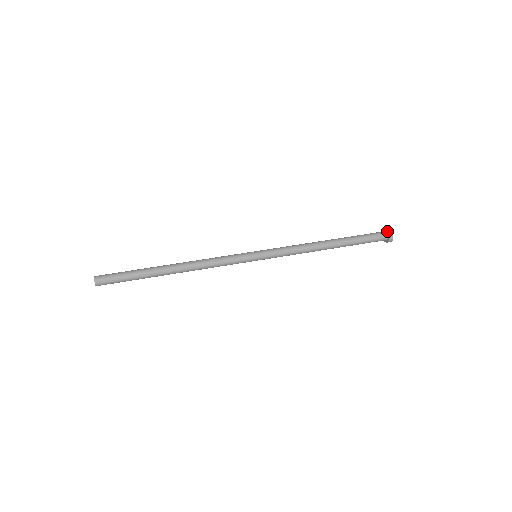
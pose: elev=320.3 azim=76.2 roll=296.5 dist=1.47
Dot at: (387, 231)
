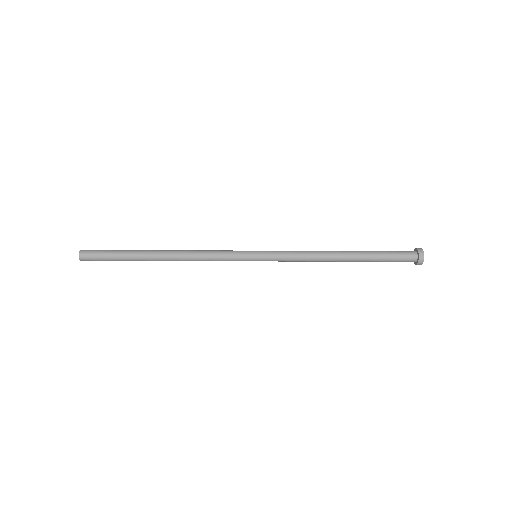
Dot at: (417, 263)
